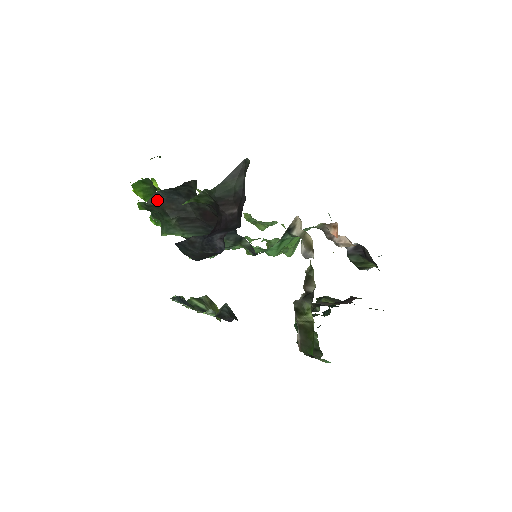
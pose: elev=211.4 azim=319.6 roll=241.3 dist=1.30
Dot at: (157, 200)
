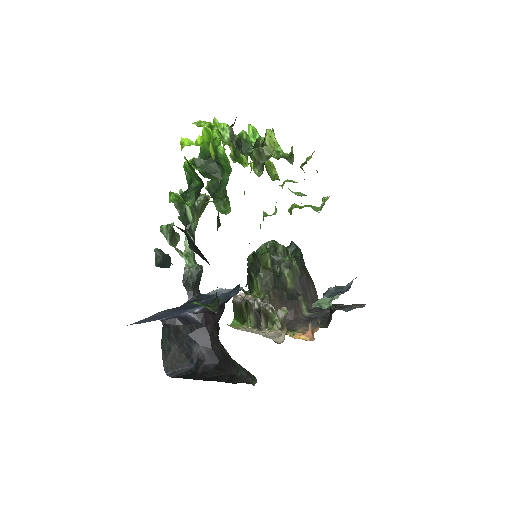
Dot at: (186, 234)
